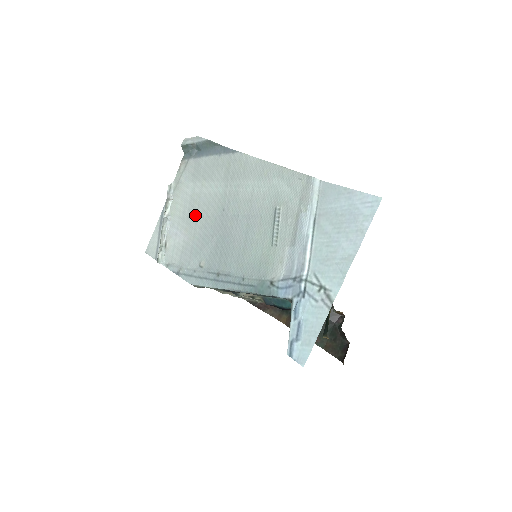
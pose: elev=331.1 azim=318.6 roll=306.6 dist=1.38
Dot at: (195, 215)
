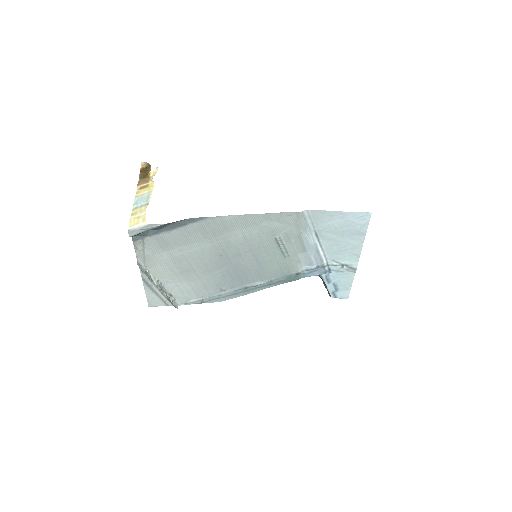
Dot at: (189, 269)
